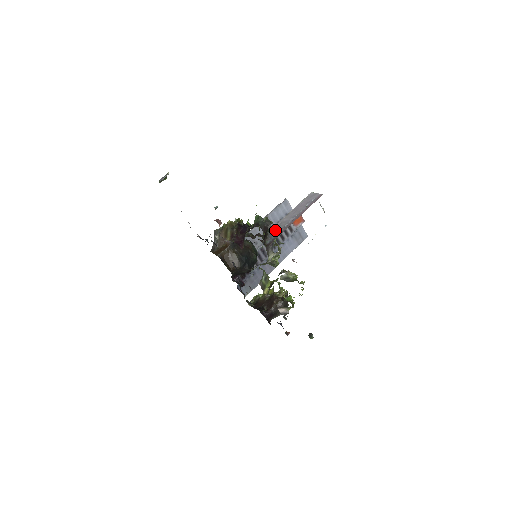
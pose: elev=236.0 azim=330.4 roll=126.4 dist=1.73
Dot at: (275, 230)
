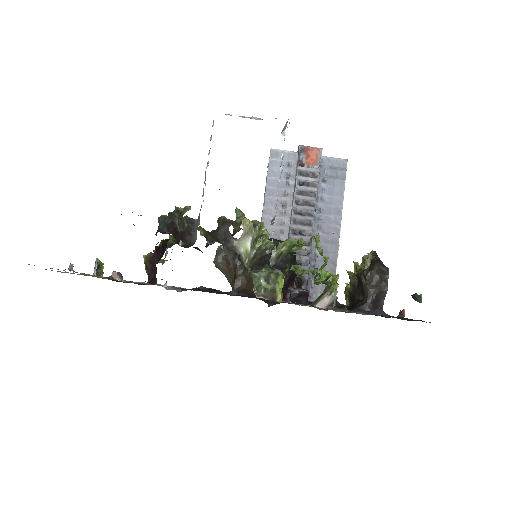
Dot at: occluded
